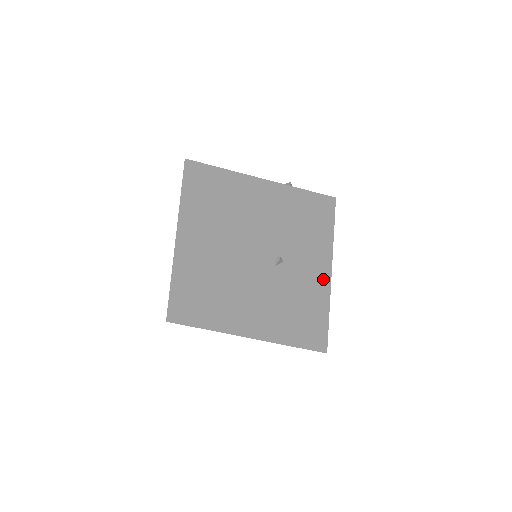
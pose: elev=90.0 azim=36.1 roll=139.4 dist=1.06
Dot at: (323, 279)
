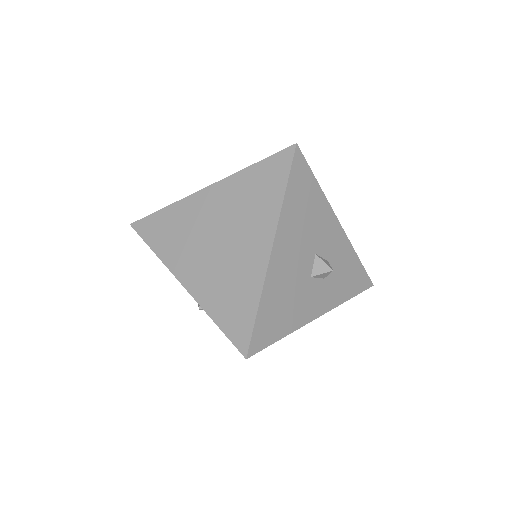
Dot at: occluded
